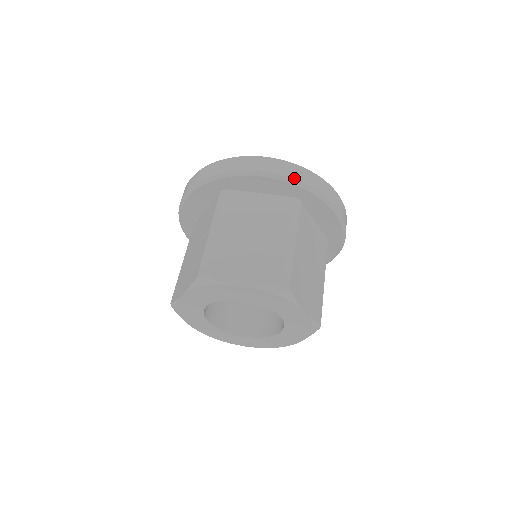
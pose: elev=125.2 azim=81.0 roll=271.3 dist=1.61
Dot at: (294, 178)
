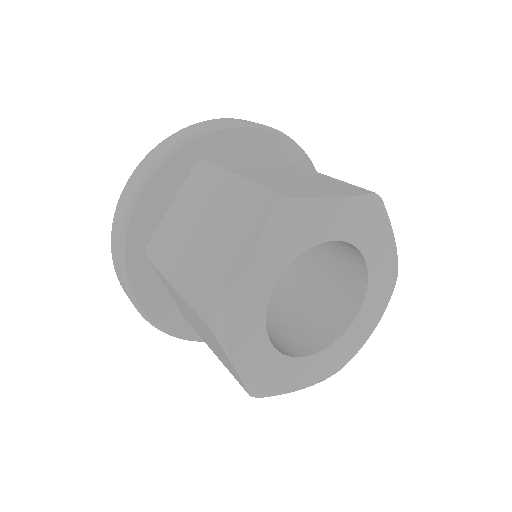
Dot at: (279, 131)
